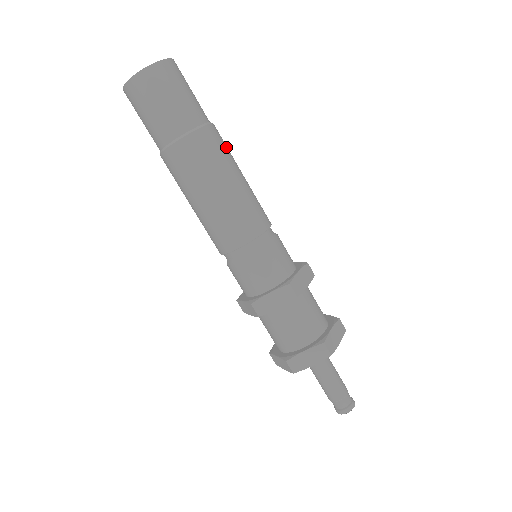
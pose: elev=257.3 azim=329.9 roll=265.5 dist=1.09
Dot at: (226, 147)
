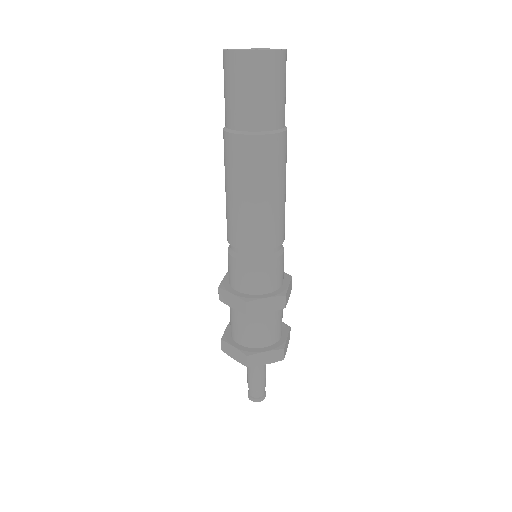
Dot at: occluded
